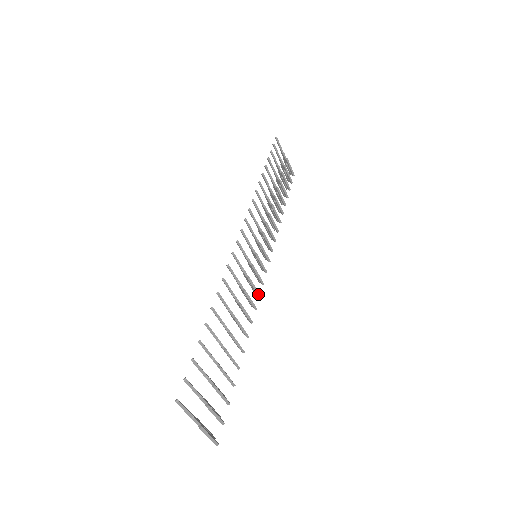
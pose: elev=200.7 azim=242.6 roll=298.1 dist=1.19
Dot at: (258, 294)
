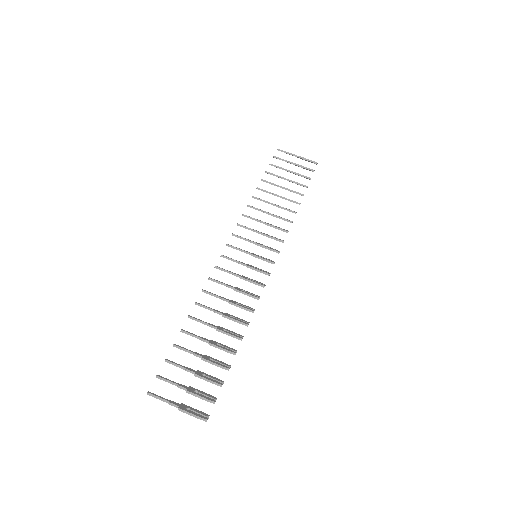
Dot at: (261, 286)
